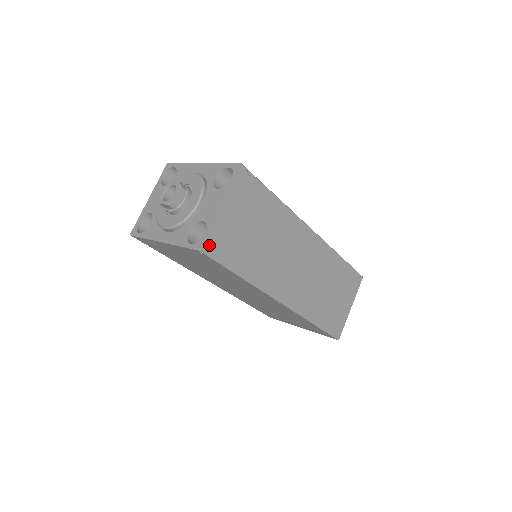
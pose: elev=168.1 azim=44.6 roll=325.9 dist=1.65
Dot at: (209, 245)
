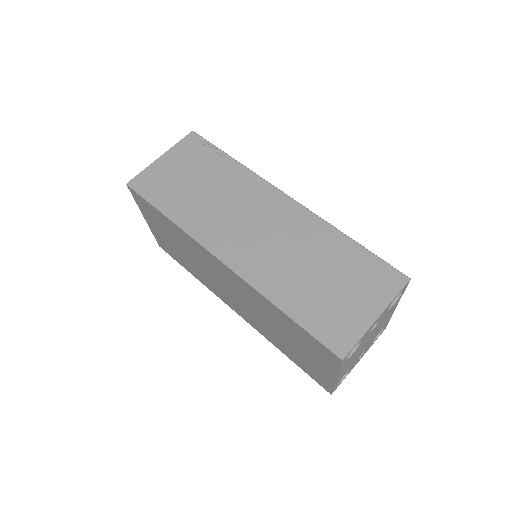
Dot at: (137, 182)
